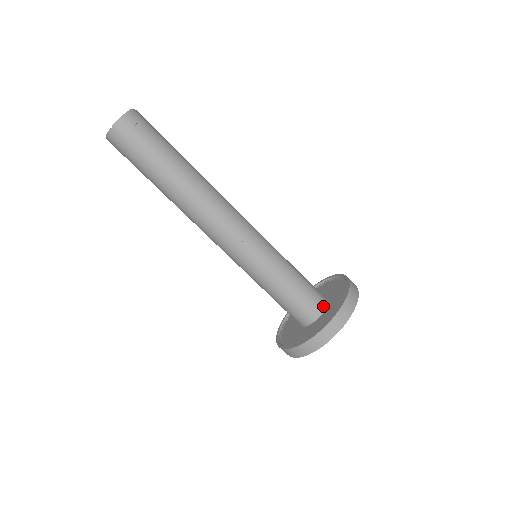
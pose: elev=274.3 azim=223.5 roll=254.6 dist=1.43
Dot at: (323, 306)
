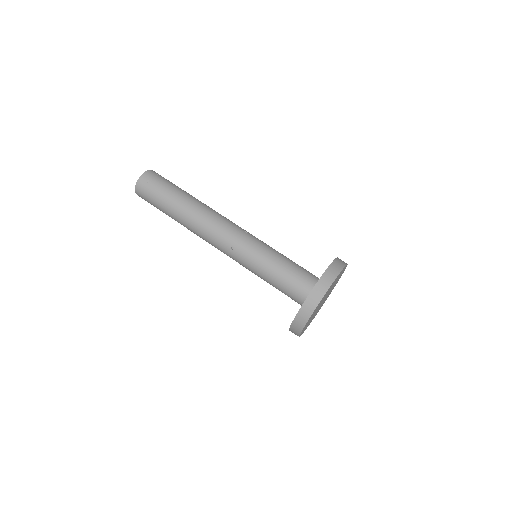
Dot at: occluded
